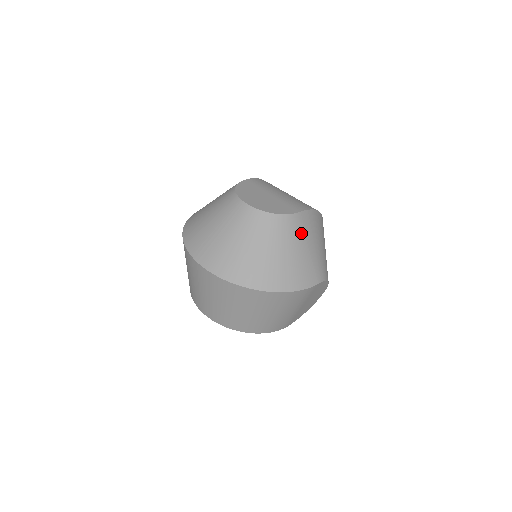
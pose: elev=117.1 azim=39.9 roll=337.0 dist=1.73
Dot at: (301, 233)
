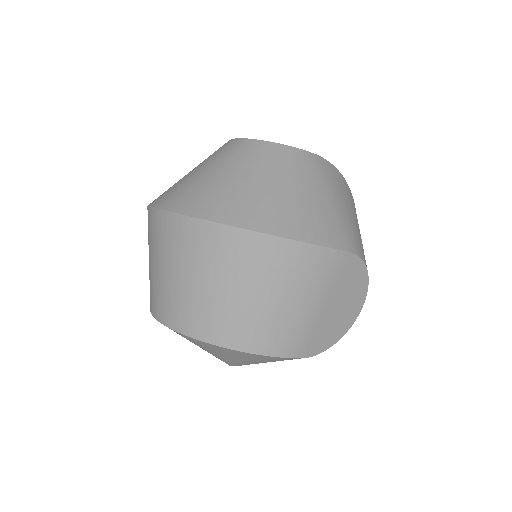
Dot at: (319, 177)
